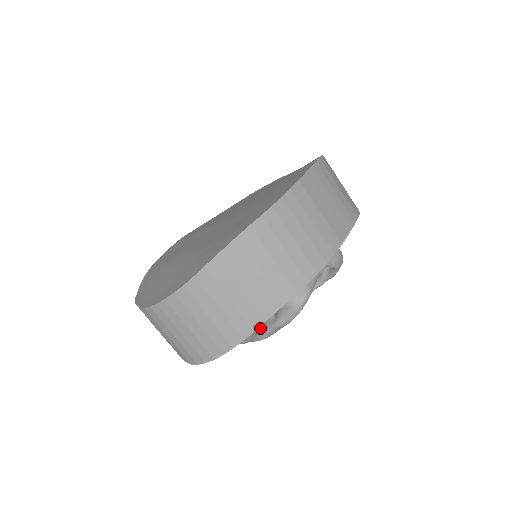
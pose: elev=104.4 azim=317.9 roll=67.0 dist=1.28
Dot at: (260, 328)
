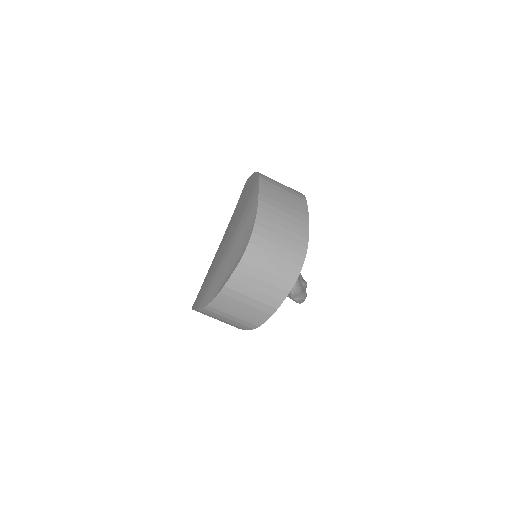
Dot at: occluded
